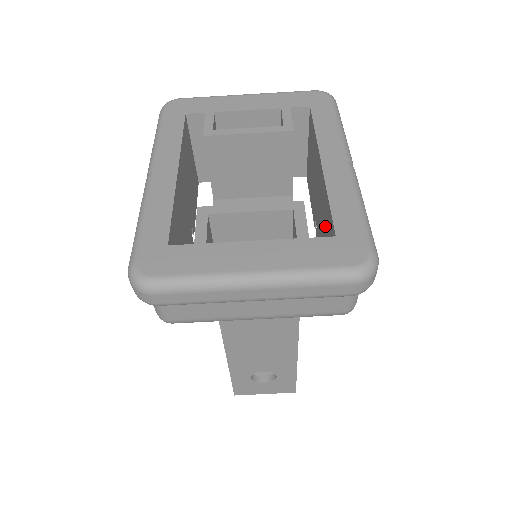
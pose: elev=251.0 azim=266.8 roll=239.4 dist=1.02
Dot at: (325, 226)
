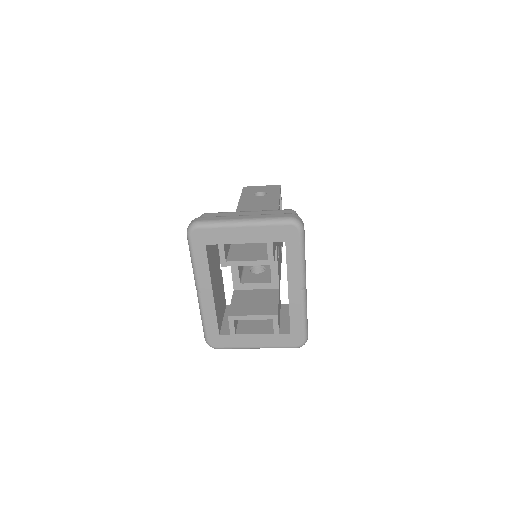
Dot at: occluded
